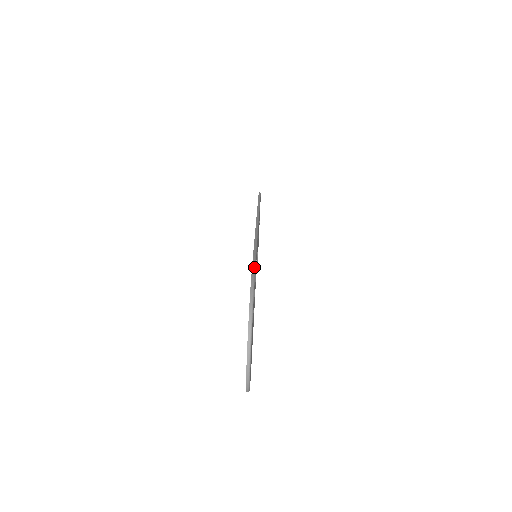
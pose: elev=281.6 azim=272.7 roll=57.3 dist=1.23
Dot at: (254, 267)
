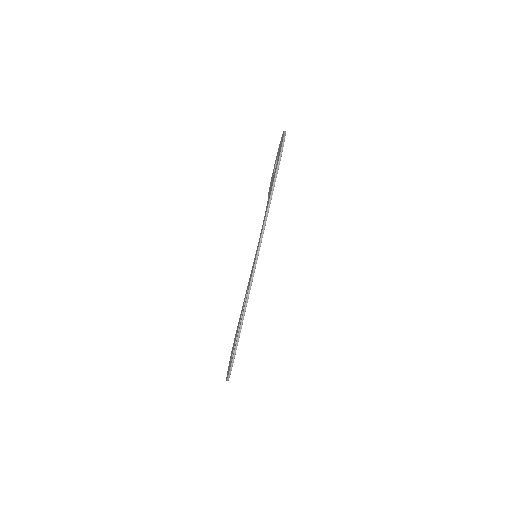
Dot at: (235, 351)
